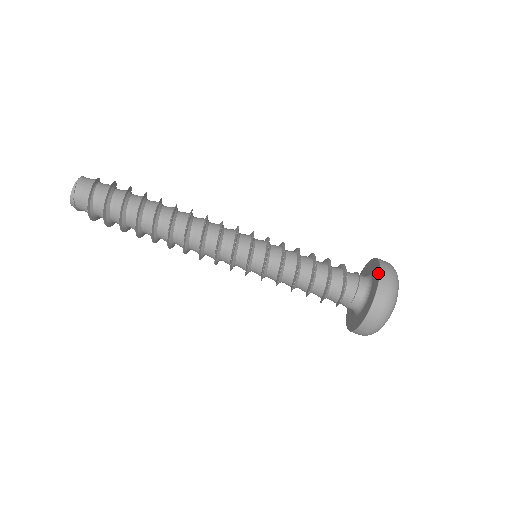
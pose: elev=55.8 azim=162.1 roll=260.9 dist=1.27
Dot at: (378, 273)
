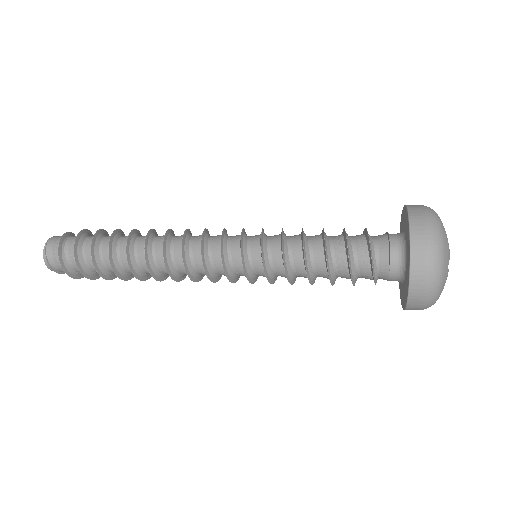
Dot at: (406, 217)
